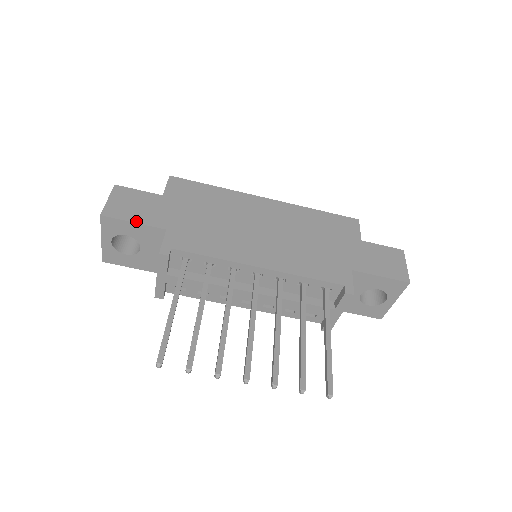
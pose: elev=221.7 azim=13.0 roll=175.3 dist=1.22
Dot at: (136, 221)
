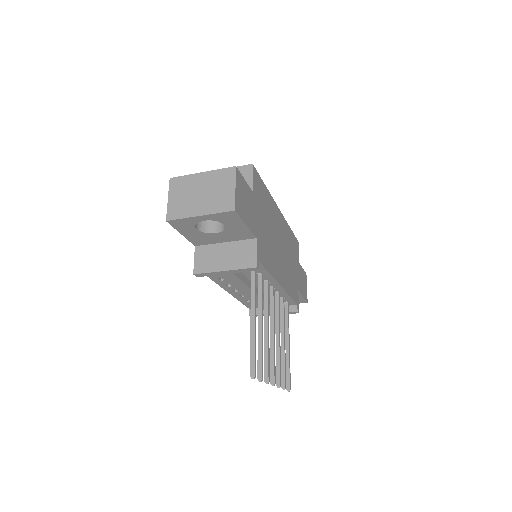
Dot at: (247, 224)
